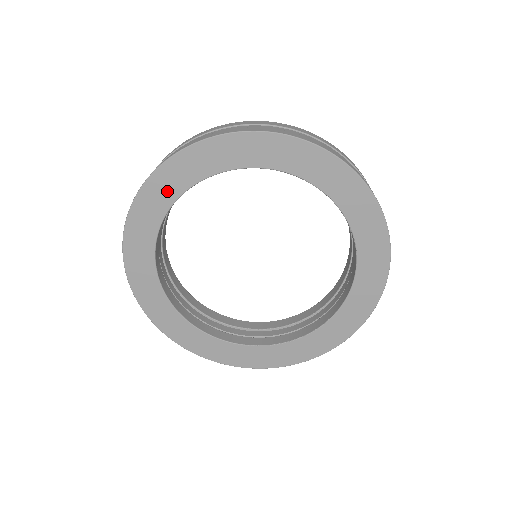
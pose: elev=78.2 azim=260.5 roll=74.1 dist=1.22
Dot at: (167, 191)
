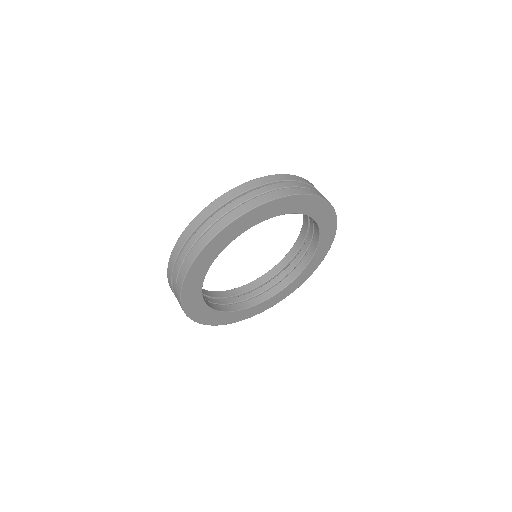
Dot at: (195, 289)
